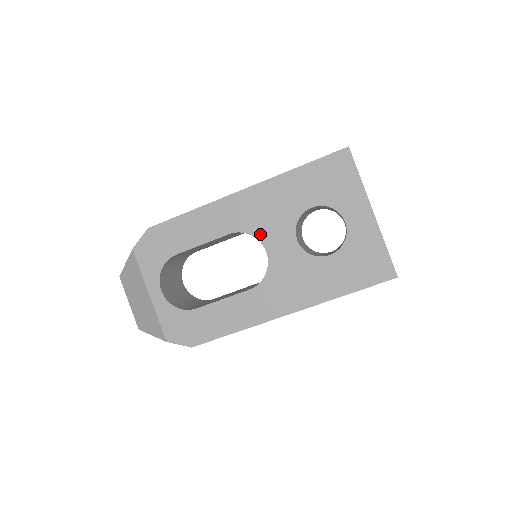
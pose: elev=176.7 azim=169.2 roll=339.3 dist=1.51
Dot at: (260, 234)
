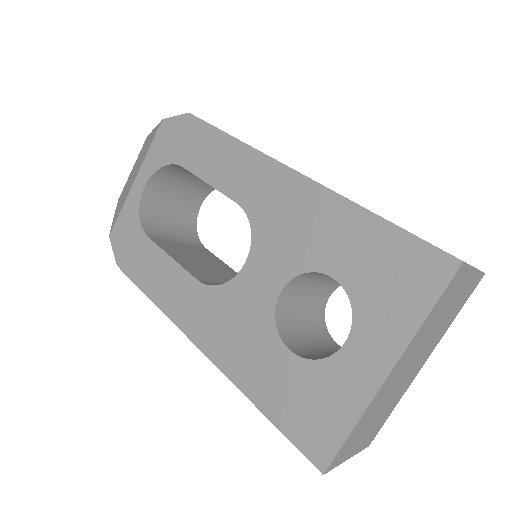
Dot at: (259, 239)
